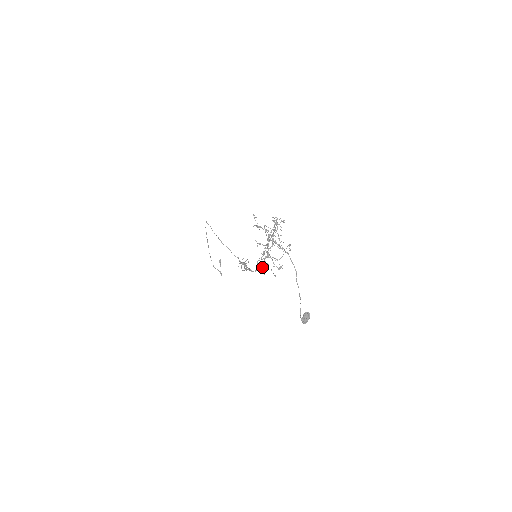
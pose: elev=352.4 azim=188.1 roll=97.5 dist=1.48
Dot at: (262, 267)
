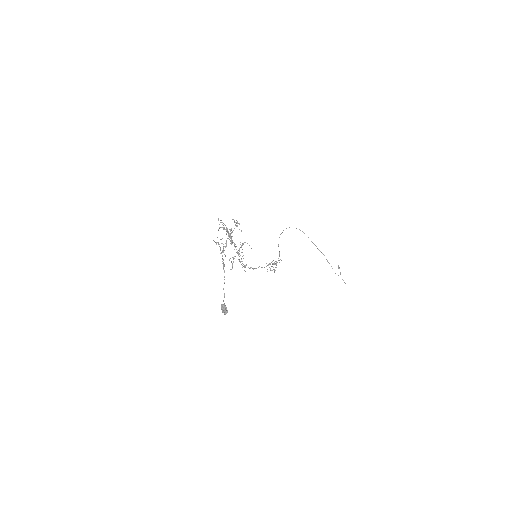
Dot at: occluded
